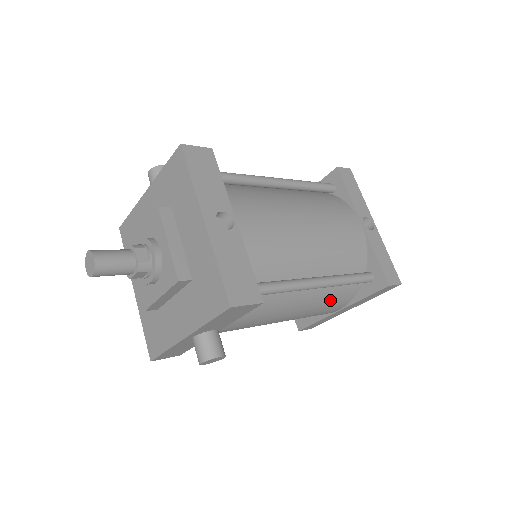
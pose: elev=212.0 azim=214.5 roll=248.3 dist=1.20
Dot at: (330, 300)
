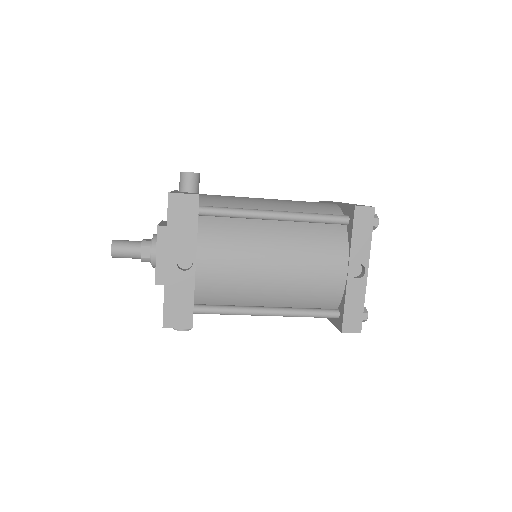
Dot at: occluded
